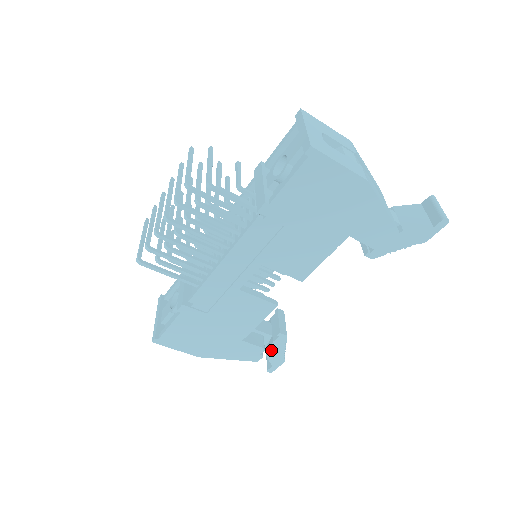
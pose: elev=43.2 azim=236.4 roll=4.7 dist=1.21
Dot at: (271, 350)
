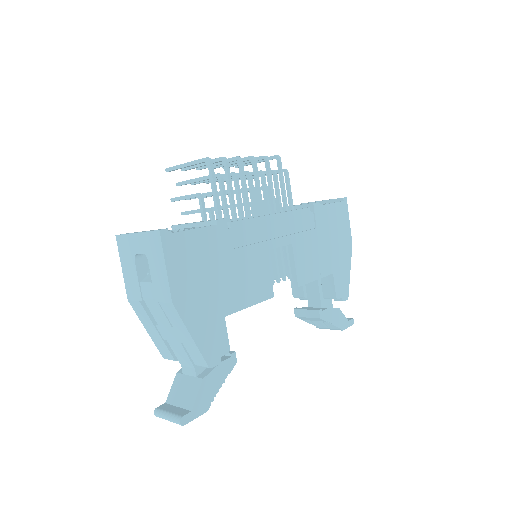
Dot at: (211, 375)
